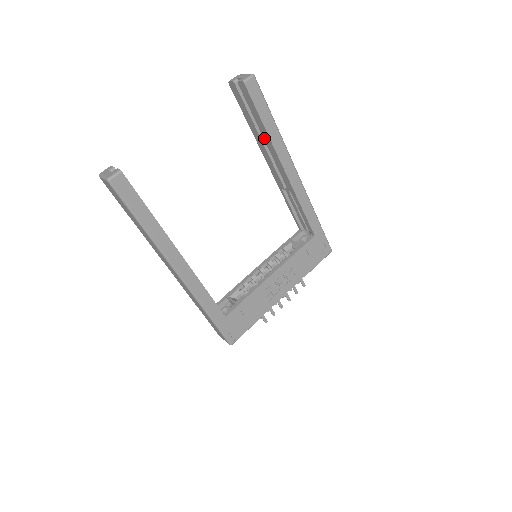
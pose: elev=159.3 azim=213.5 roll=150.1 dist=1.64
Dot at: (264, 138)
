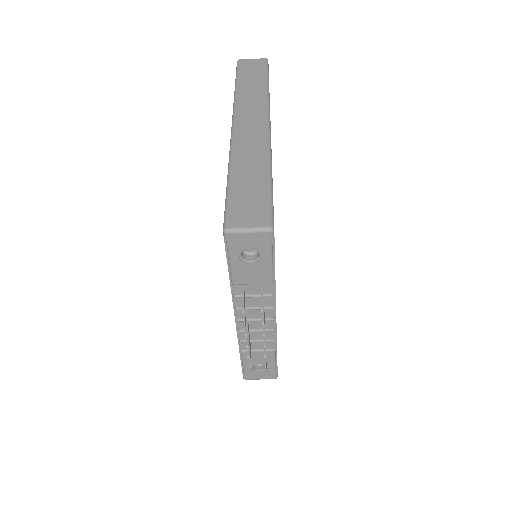
Dot at: occluded
